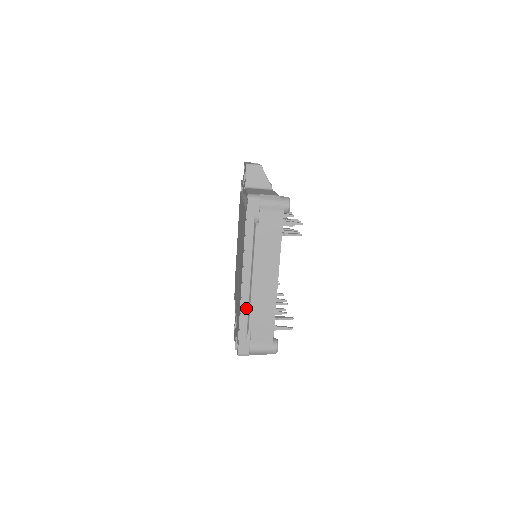
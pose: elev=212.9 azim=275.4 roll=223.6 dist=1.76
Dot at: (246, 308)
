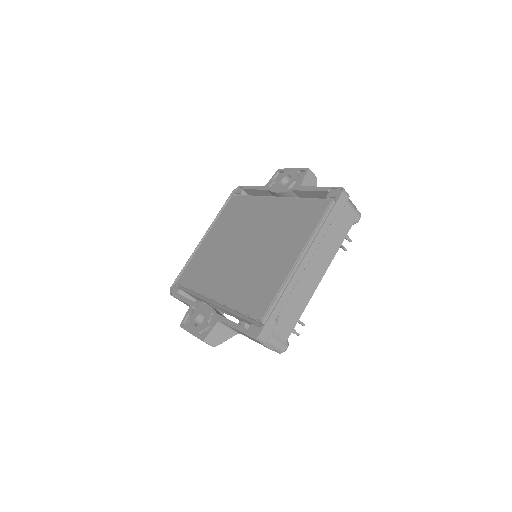
Dot at: (290, 290)
